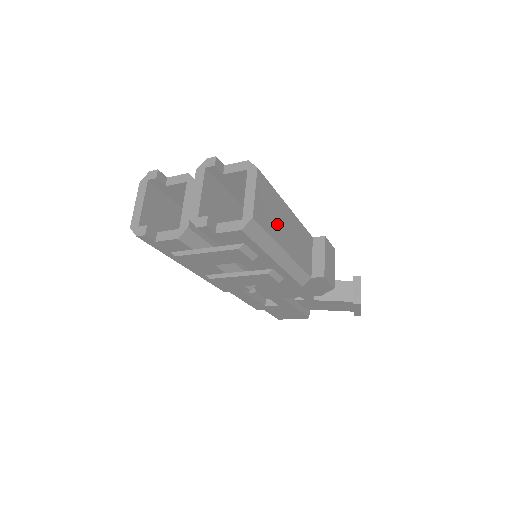
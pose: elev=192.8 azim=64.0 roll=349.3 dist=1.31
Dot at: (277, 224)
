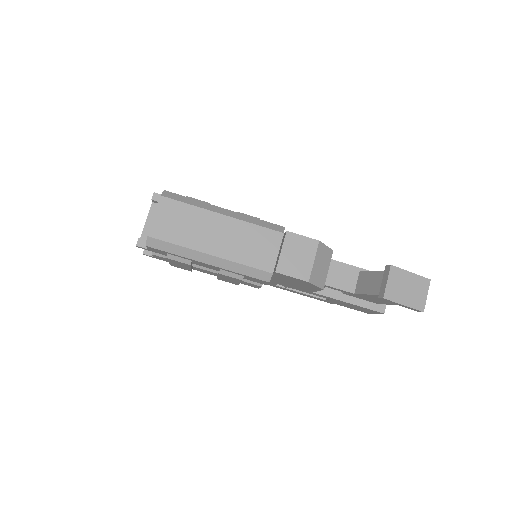
Dot at: (194, 234)
